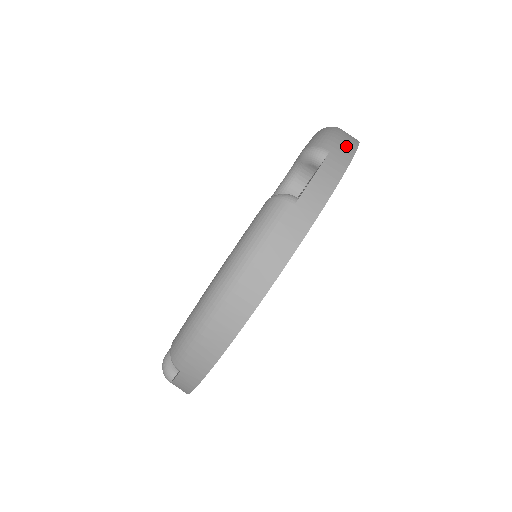
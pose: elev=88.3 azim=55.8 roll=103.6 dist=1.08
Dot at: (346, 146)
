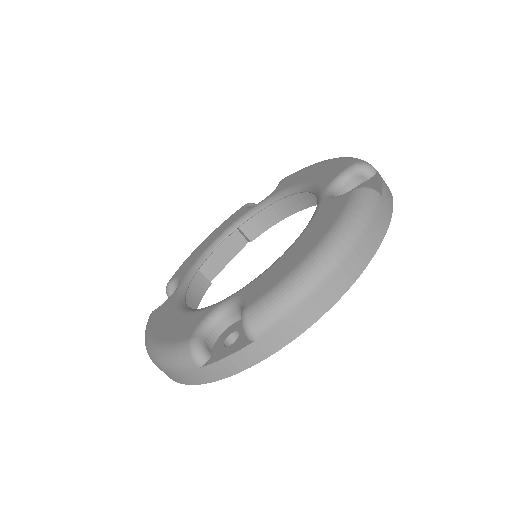
Dot at: occluded
